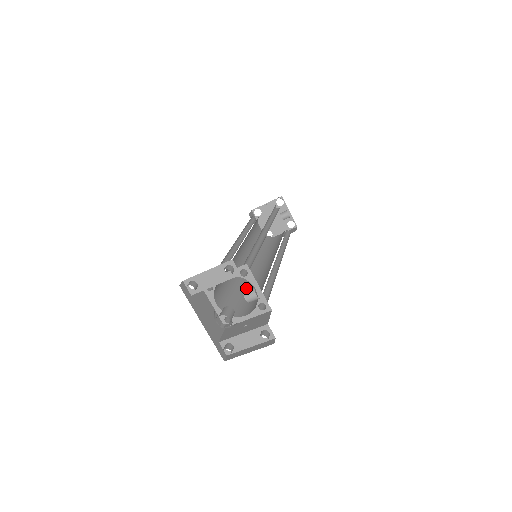
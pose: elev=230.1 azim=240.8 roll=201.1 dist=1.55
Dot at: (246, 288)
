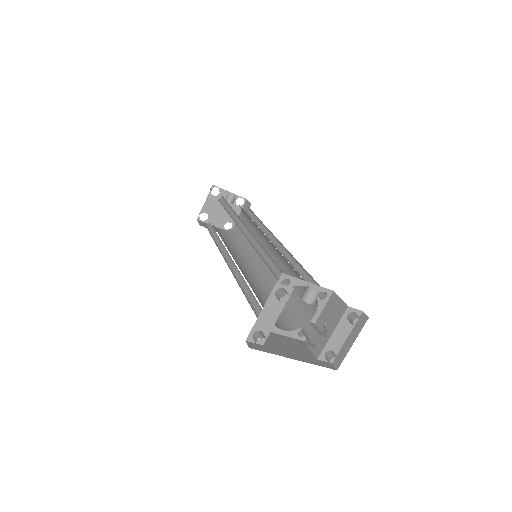
Dot at: occluded
